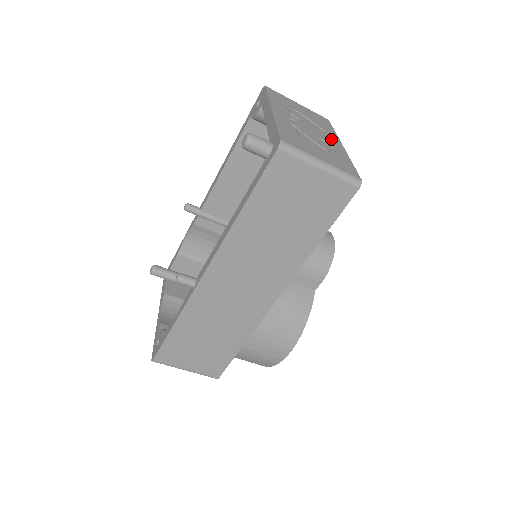
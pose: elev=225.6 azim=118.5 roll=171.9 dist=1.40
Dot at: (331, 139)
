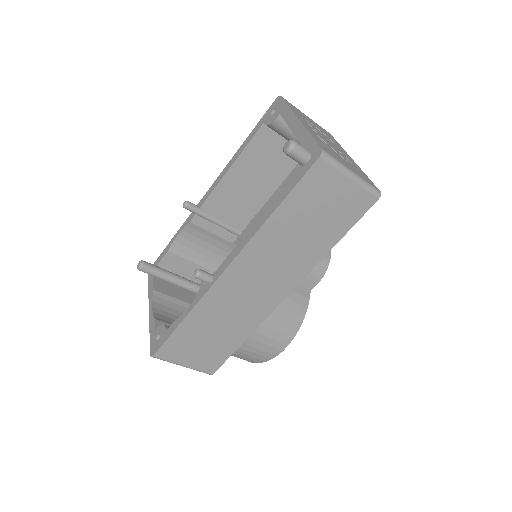
Dot at: (343, 152)
